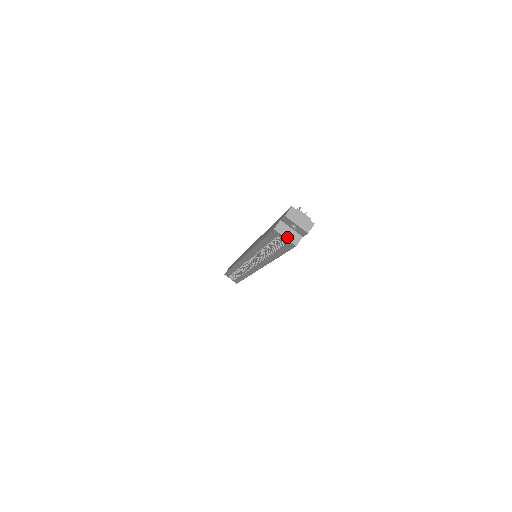
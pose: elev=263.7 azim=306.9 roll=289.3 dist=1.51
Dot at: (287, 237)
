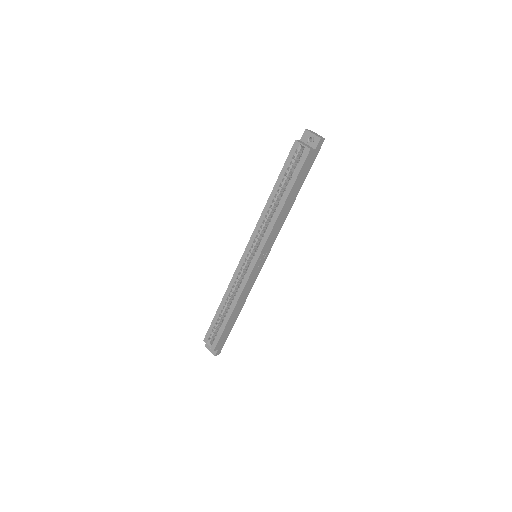
Dot at: (304, 145)
